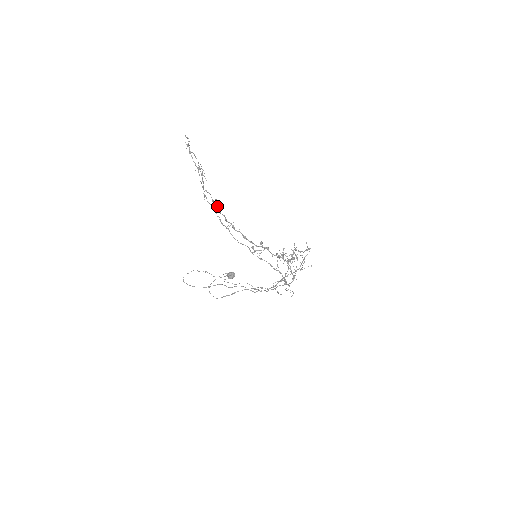
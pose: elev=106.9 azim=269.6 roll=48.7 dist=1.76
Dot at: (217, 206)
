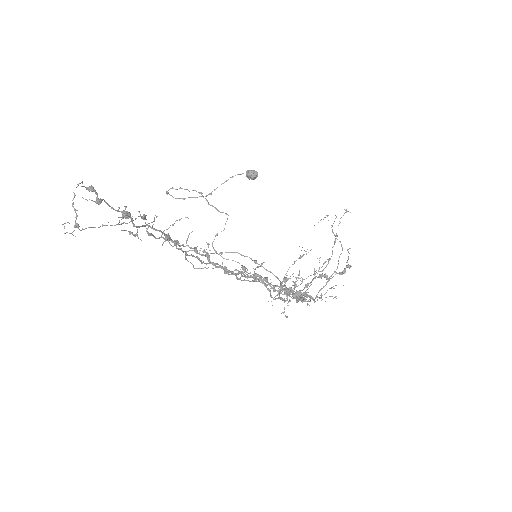
Dot at: (175, 243)
